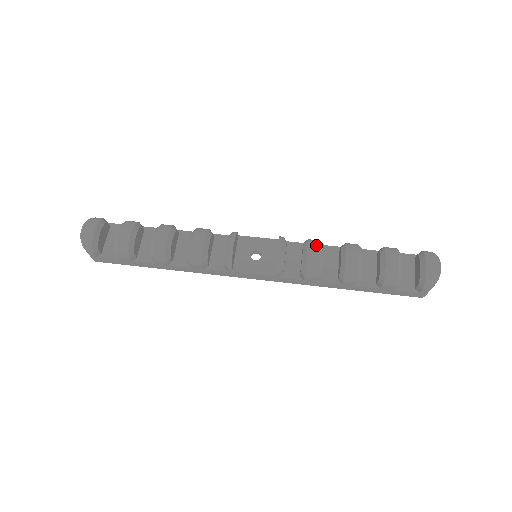
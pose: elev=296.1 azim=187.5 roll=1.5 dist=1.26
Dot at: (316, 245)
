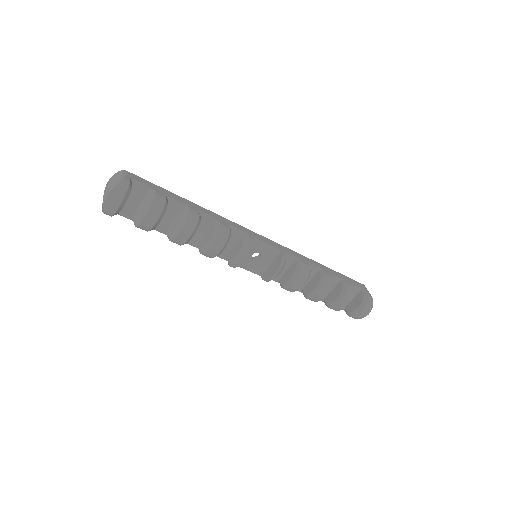
Dot at: (304, 278)
